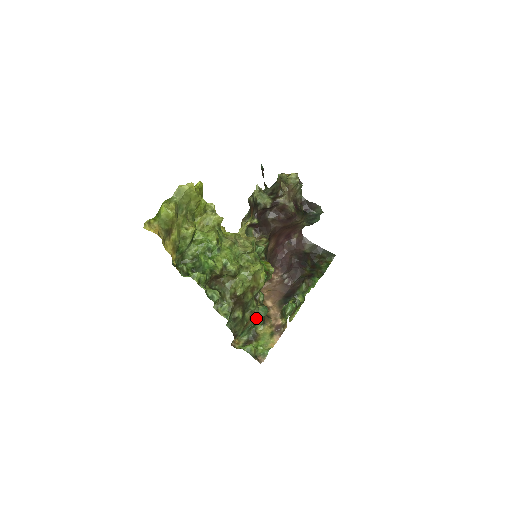
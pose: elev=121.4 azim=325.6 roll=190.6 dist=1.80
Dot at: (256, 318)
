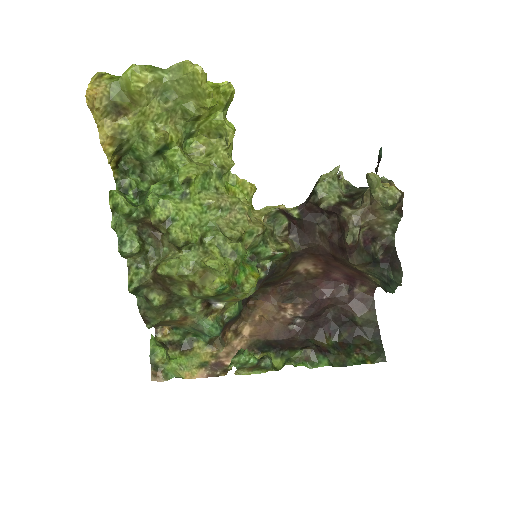
Dot at: (196, 327)
